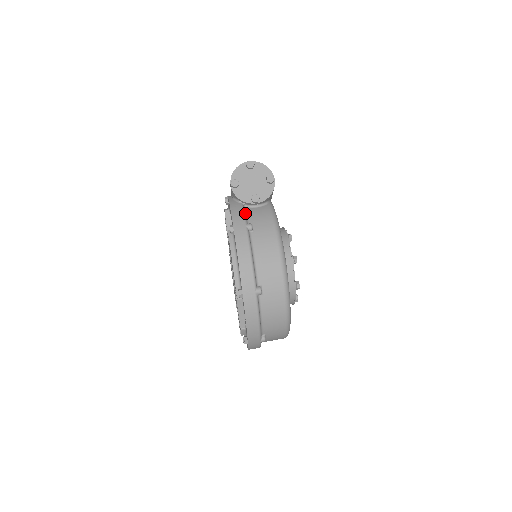
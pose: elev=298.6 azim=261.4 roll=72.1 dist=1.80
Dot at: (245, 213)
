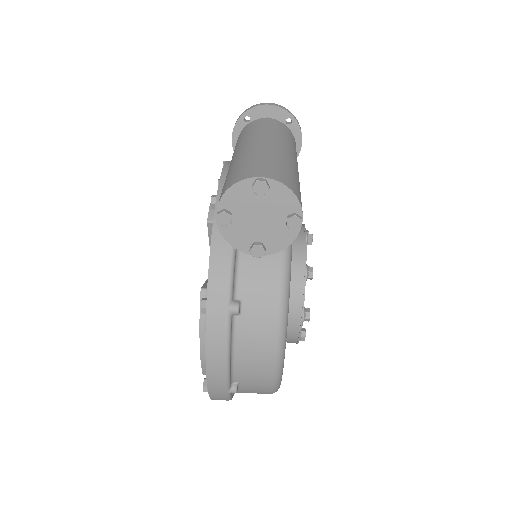
Dot at: (234, 272)
